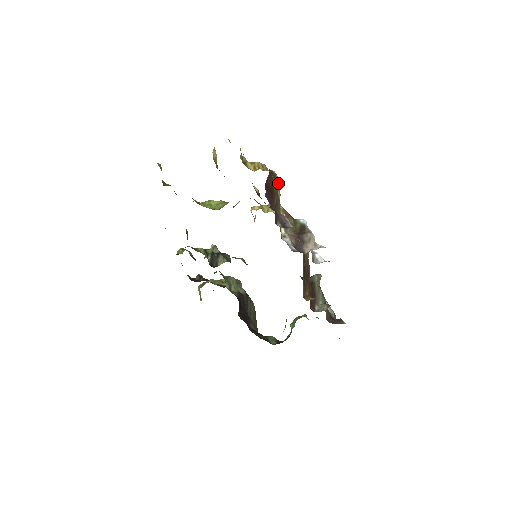
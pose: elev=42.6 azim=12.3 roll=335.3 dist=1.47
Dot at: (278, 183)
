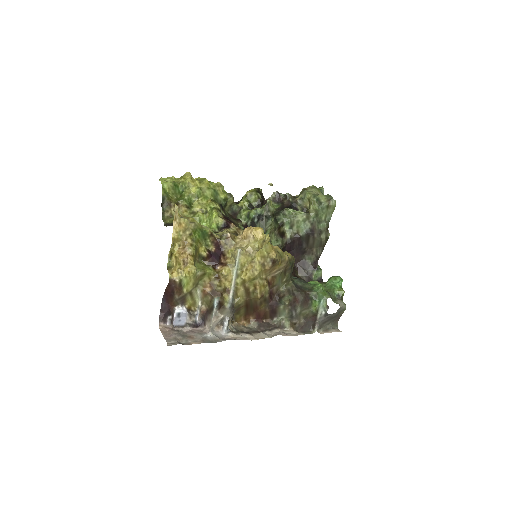
Dot at: (192, 278)
